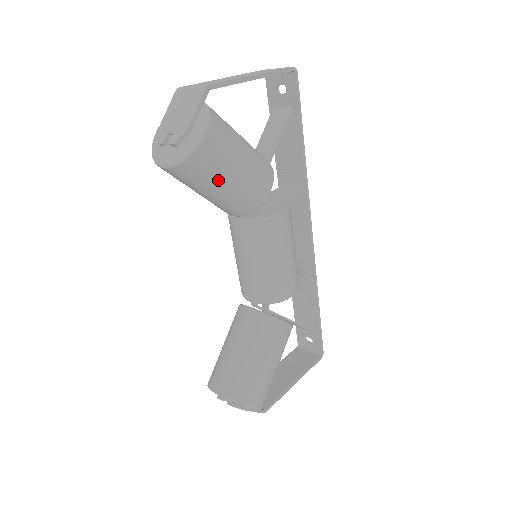
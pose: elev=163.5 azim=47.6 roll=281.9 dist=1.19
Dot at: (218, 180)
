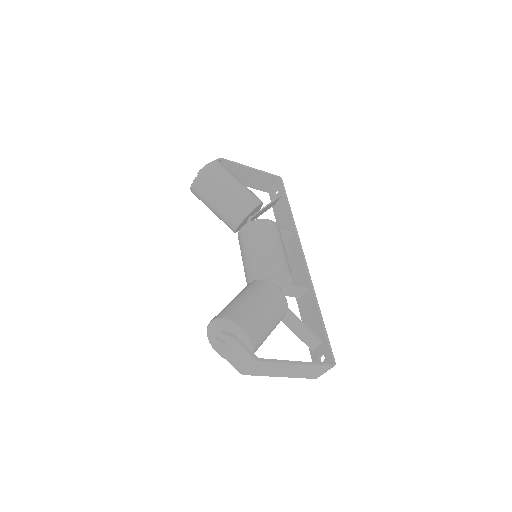
Dot at: (222, 186)
